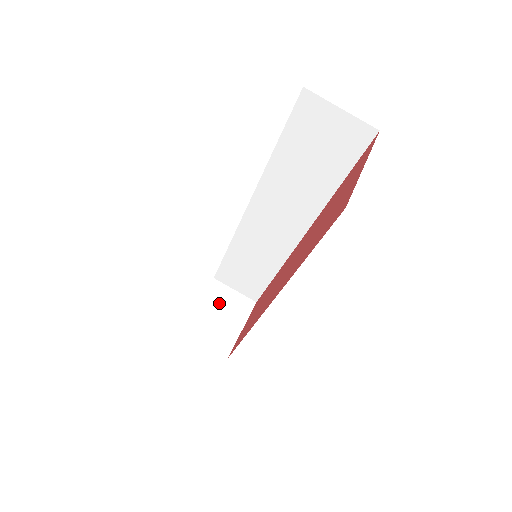
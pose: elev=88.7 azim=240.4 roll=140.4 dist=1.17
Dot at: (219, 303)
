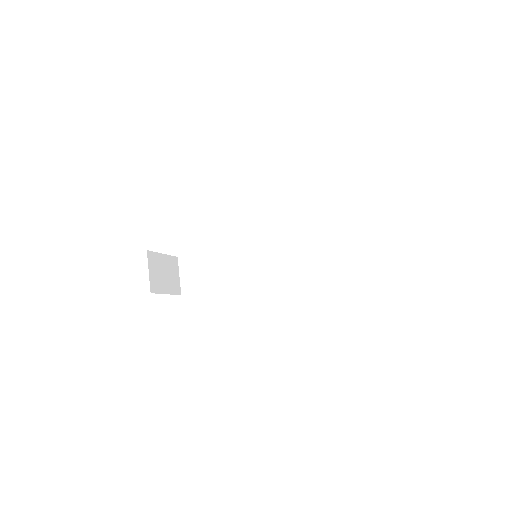
Dot at: (170, 268)
